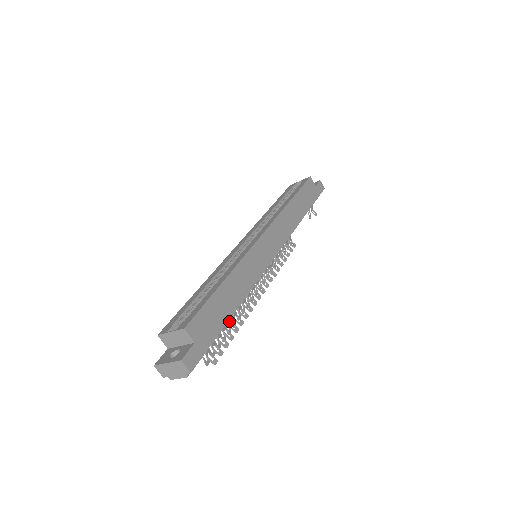
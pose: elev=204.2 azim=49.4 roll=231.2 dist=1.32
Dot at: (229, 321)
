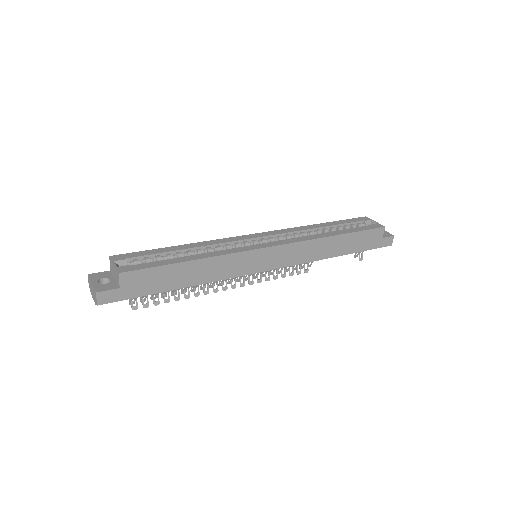
Dot at: occluded
